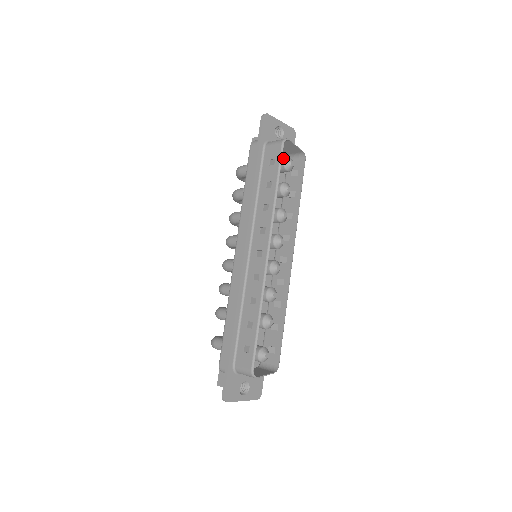
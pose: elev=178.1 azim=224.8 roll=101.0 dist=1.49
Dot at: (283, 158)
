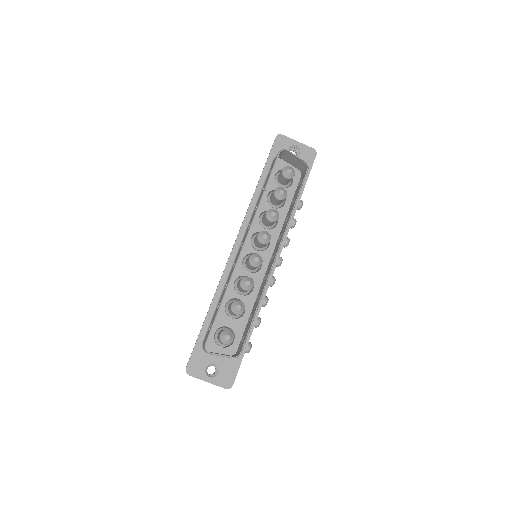
Dot at: (284, 167)
